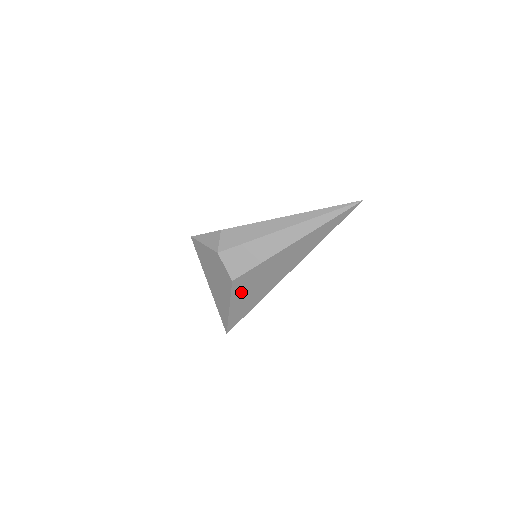
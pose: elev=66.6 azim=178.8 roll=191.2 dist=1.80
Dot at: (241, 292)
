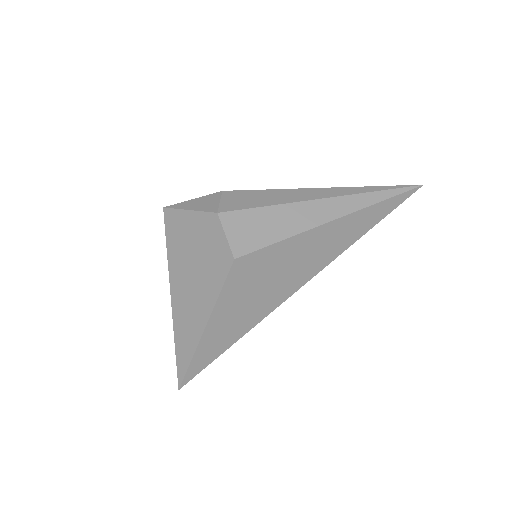
Dot at: (235, 294)
